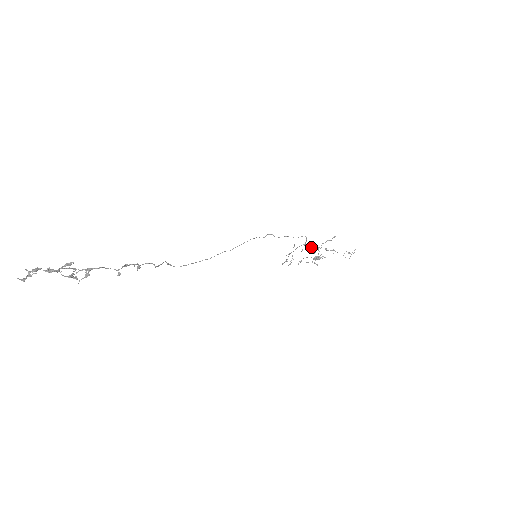
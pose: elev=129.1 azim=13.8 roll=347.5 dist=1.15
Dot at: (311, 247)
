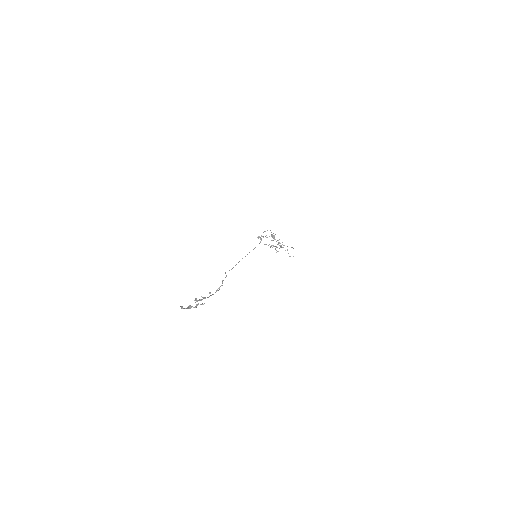
Dot at: occluded
